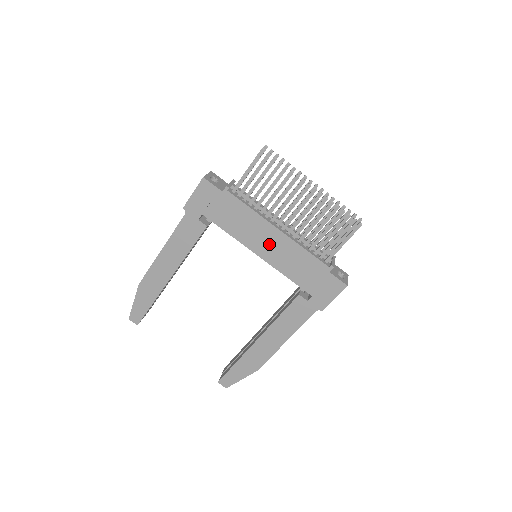
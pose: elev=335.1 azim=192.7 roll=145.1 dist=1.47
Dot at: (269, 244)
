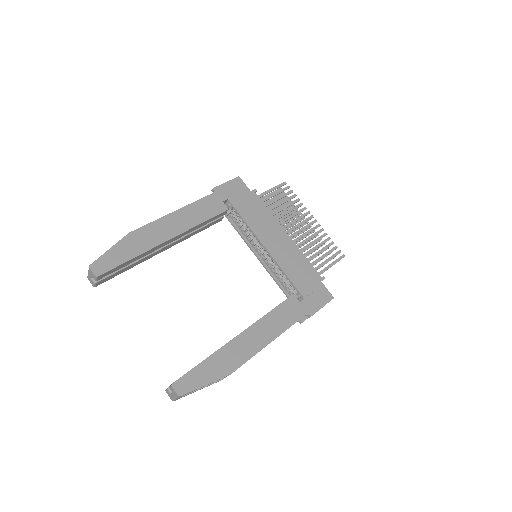
Dot at: (277, 242)
